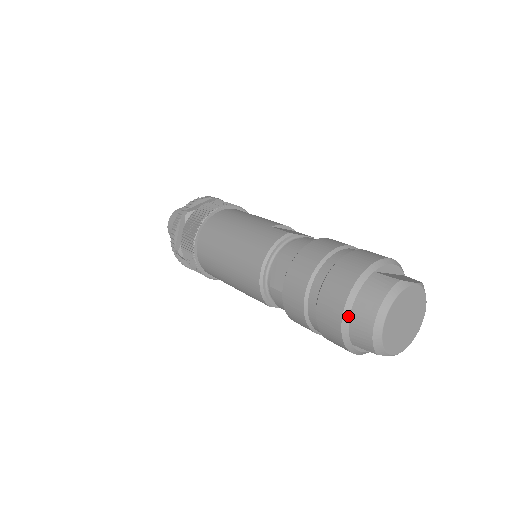
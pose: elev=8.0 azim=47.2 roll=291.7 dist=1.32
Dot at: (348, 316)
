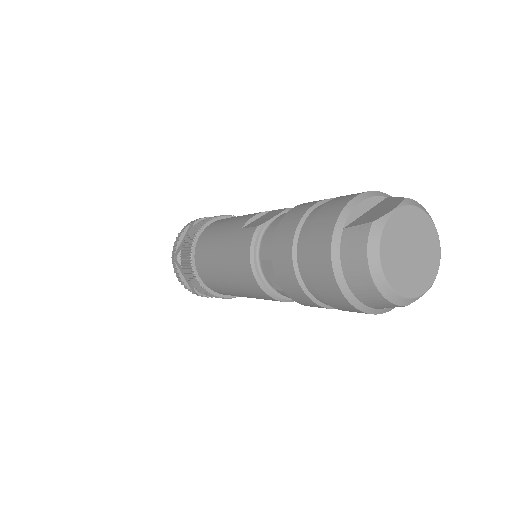
Dot at: (348, 291)
